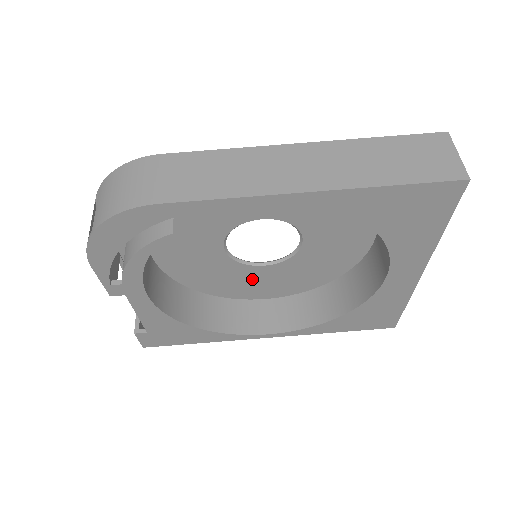
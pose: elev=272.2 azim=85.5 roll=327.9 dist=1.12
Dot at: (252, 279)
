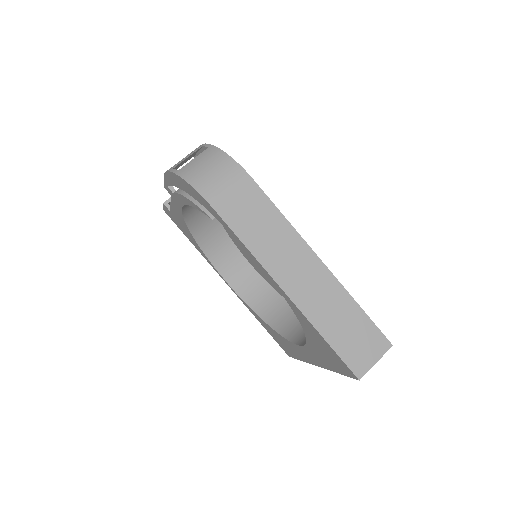
Dot at: occluded
